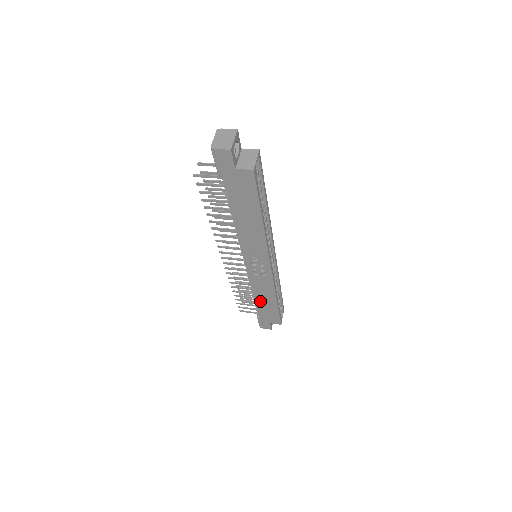
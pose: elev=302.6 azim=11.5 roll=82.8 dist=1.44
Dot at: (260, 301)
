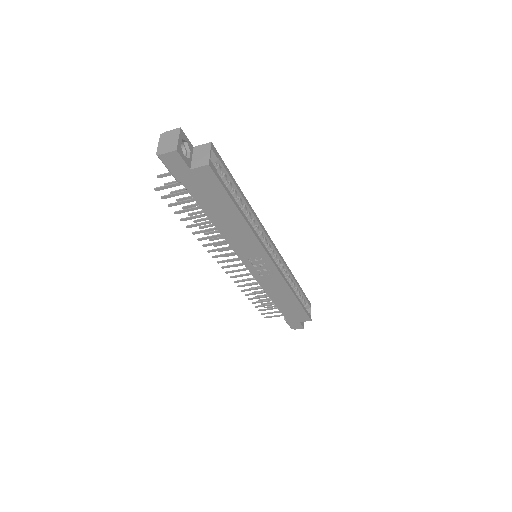
Dot at: (279, 302)
